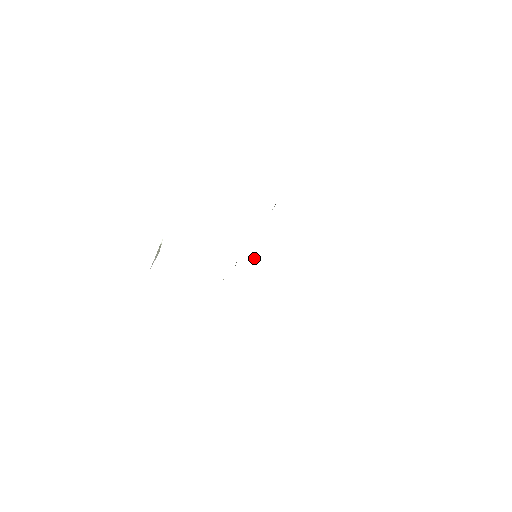
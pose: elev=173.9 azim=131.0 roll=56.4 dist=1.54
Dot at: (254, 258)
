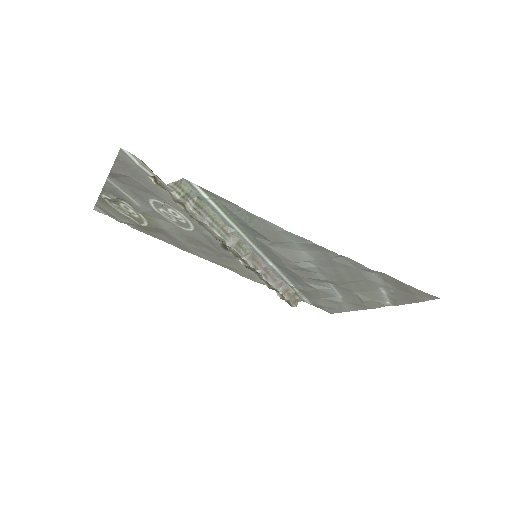
Dot at: (253, 255)
